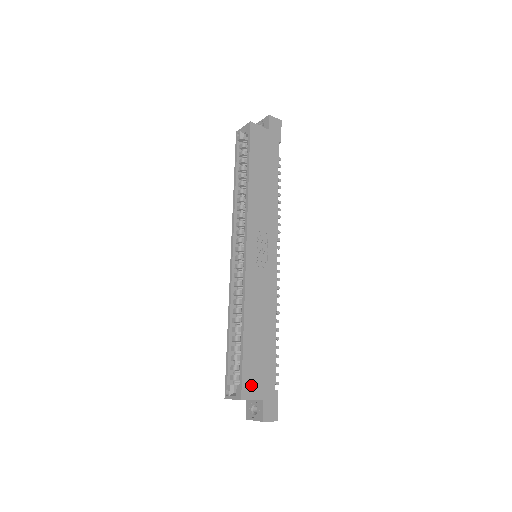
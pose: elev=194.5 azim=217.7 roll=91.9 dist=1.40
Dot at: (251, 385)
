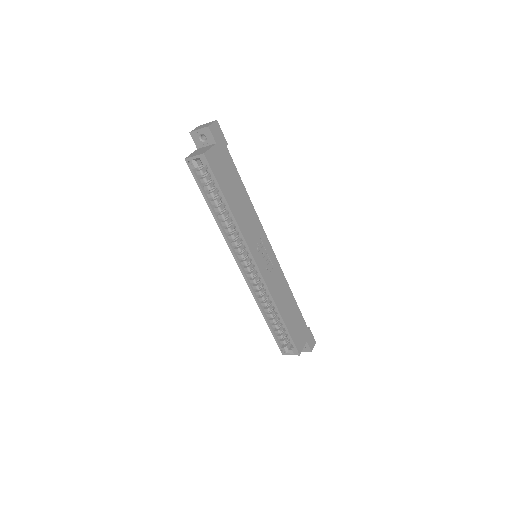
Dot at: (299, 342)
